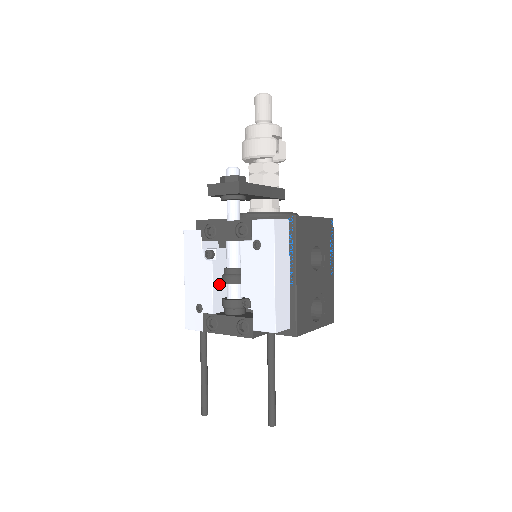
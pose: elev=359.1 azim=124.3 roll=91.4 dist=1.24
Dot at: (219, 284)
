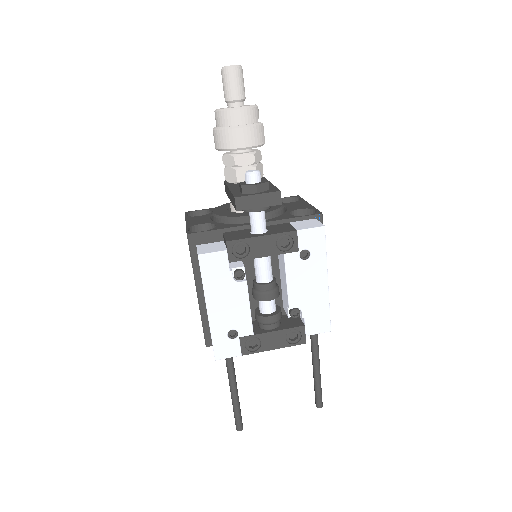
Dot at: occluded
